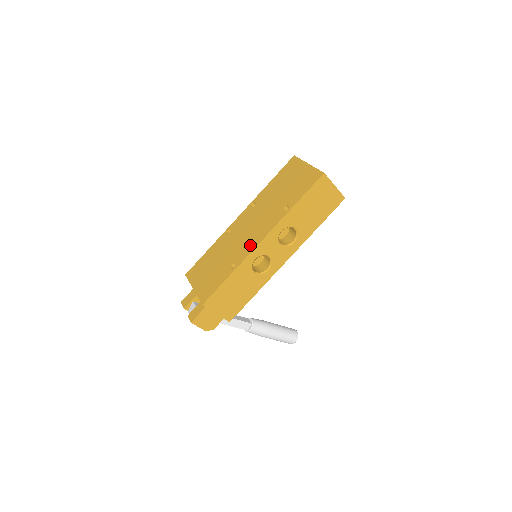
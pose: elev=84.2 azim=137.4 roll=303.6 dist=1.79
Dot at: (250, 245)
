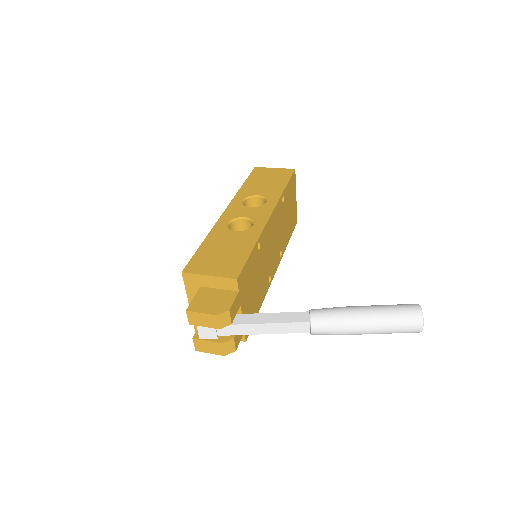
Dot at: occluded
